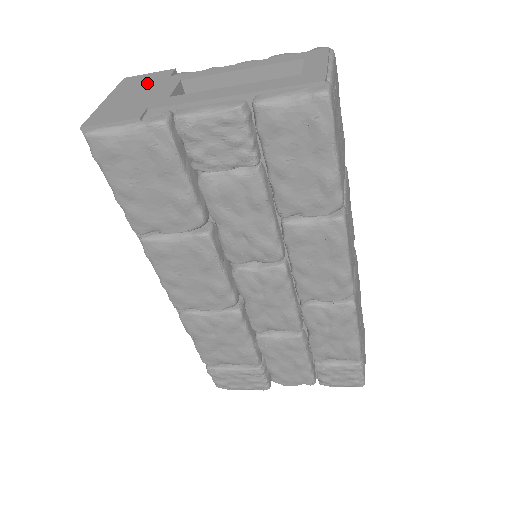
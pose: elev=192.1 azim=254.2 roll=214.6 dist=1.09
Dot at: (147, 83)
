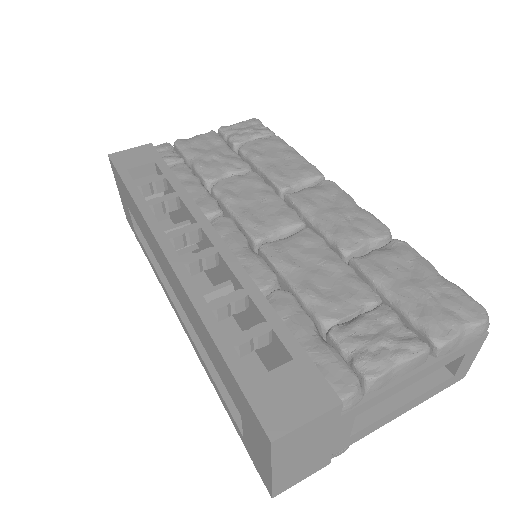
Dot at: (316, 436)
